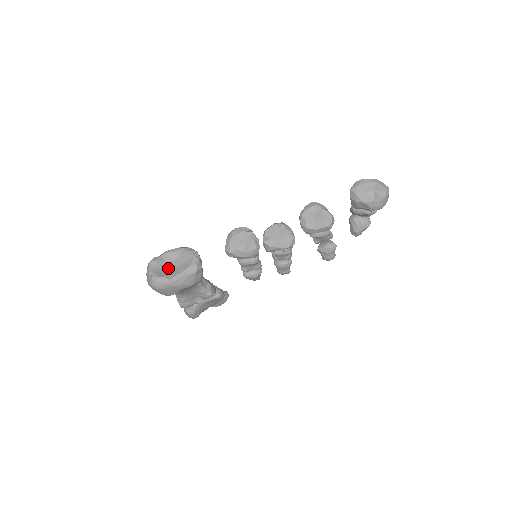
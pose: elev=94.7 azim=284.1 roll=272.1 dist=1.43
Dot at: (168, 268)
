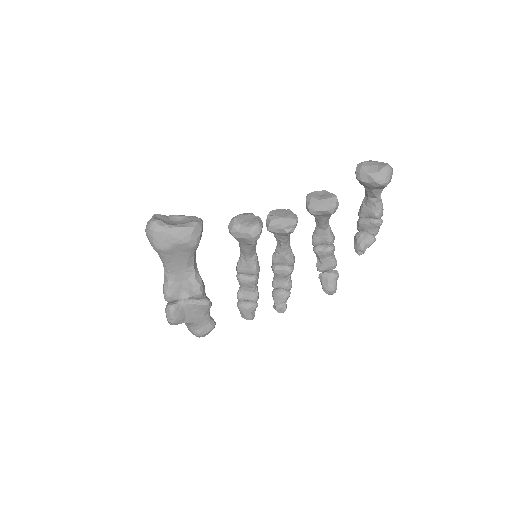
Dot at: (170, 222)
